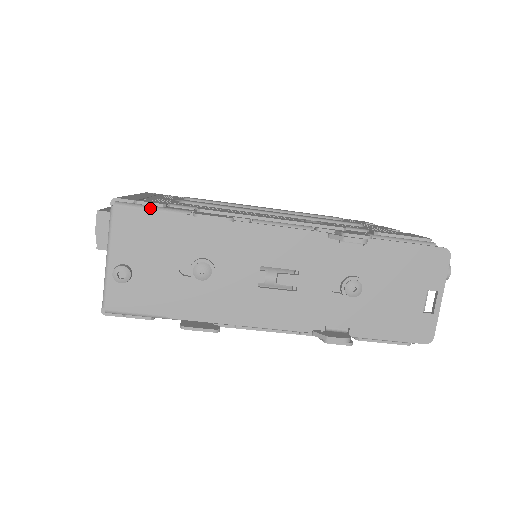
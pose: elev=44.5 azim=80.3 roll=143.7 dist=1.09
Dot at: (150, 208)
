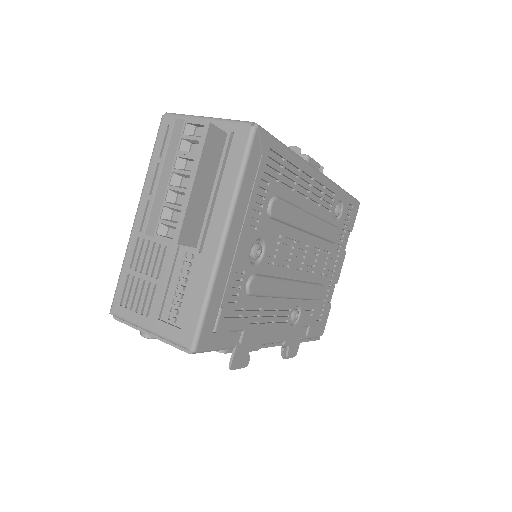
Dot at: occluded
